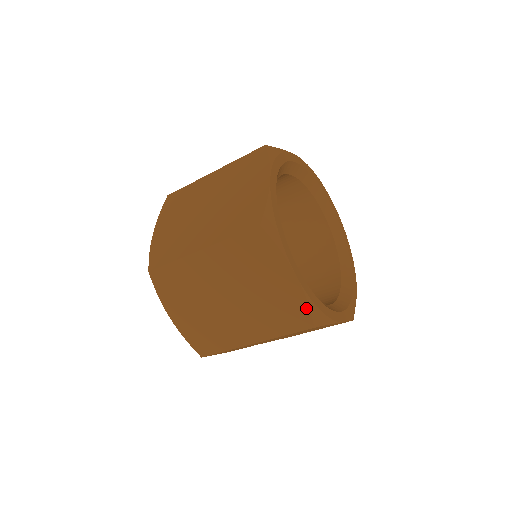
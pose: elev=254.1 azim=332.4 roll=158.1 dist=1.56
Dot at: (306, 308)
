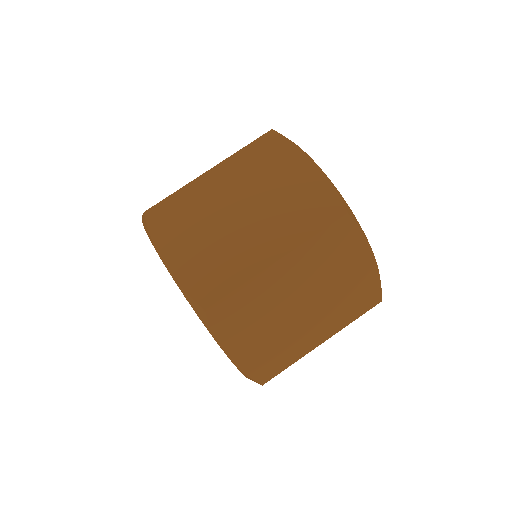
Dot at: (378, 285)
